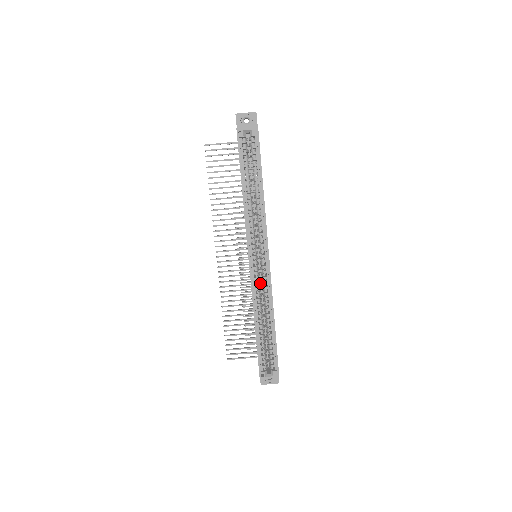
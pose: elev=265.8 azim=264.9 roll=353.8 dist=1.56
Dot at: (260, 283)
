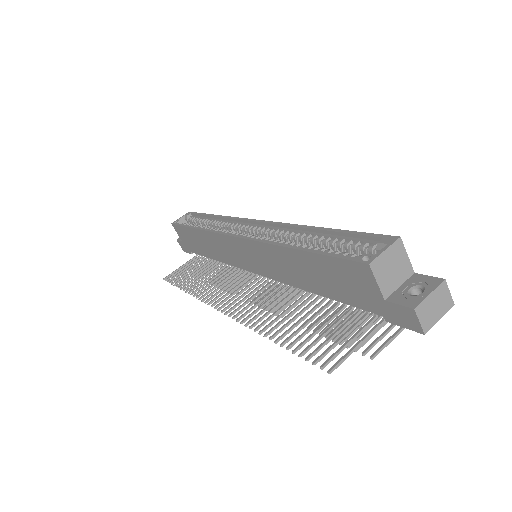
Dot at: occluded
